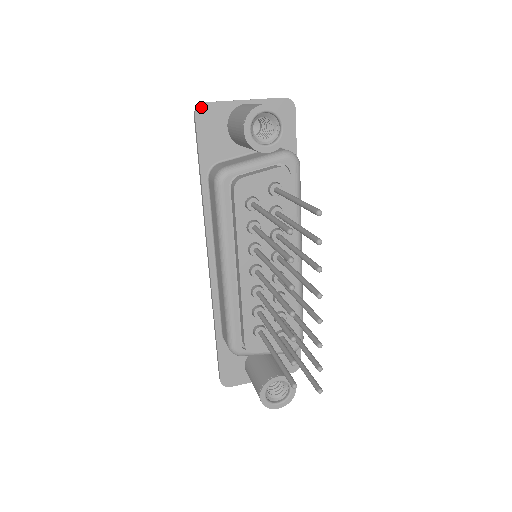
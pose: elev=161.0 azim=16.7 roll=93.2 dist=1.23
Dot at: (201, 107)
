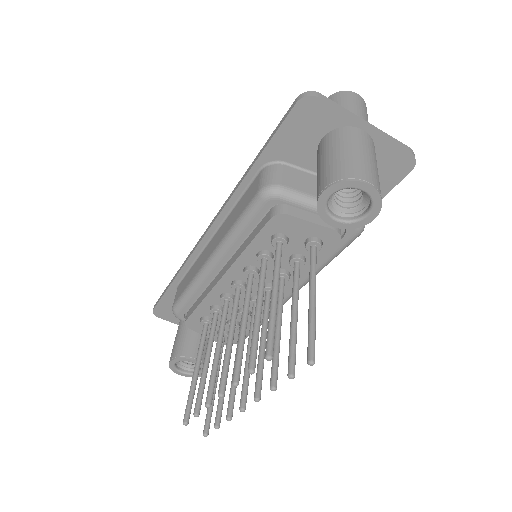
Dot at: (310, 99)
